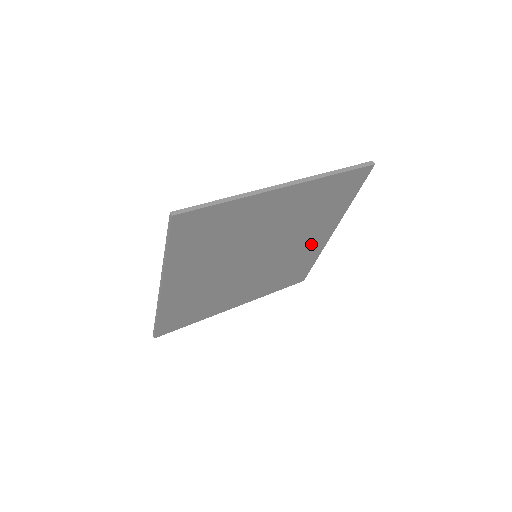
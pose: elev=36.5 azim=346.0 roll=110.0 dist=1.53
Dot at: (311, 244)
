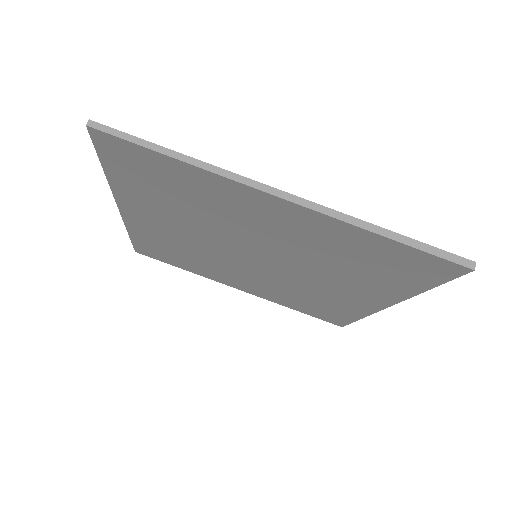
Dot at: (348, 297)
